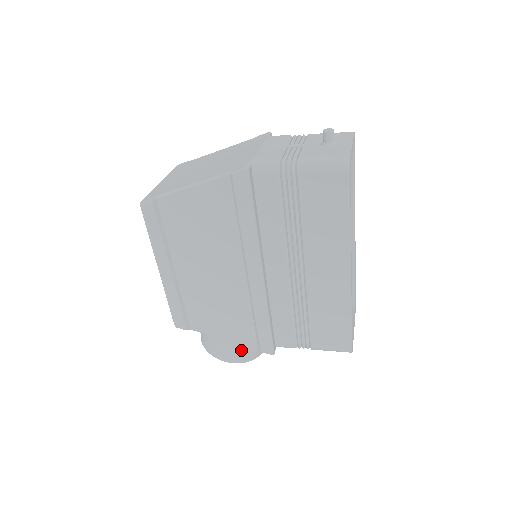
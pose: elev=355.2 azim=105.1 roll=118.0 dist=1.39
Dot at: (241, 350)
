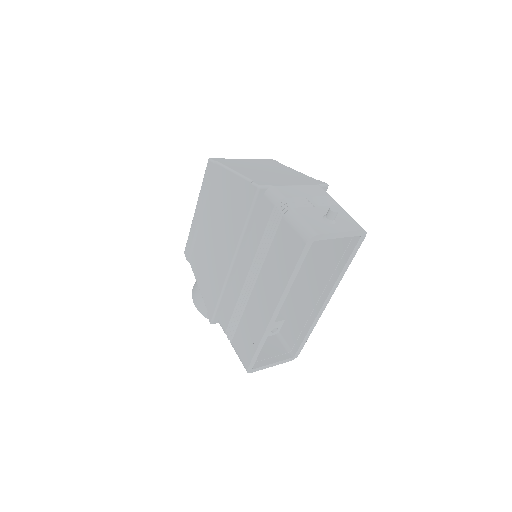
Dot at: occluded
